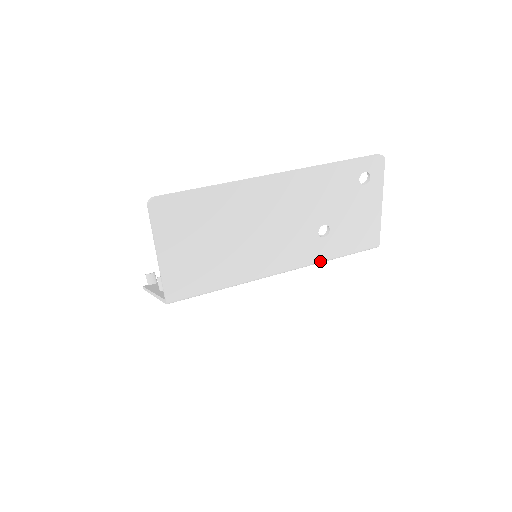
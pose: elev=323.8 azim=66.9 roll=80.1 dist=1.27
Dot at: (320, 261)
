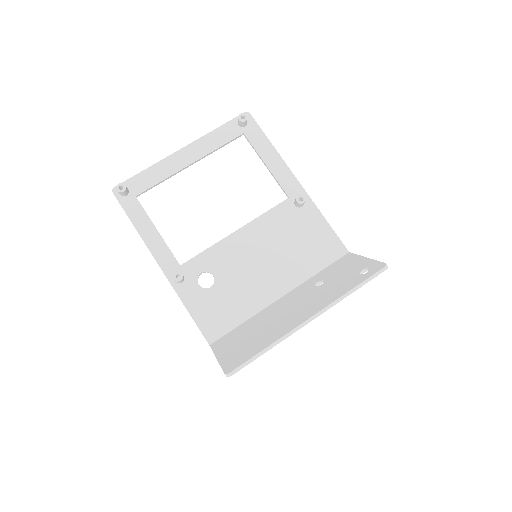
Dot at: occluded
